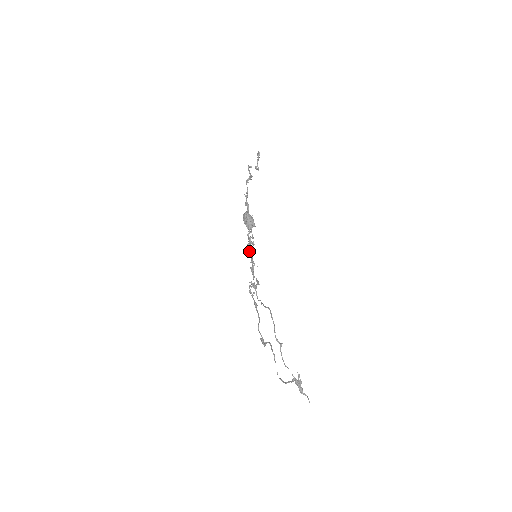
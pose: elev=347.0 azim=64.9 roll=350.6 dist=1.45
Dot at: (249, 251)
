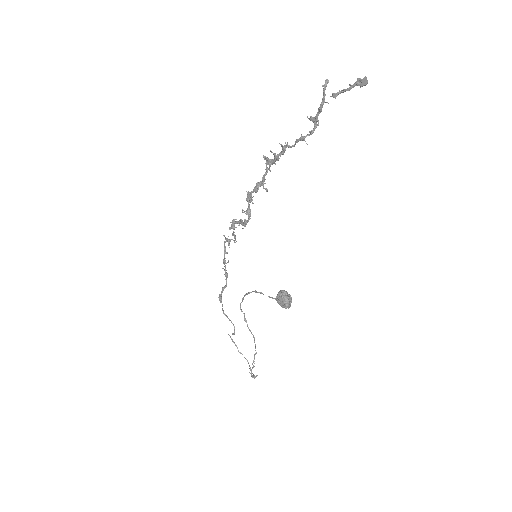
Dot at: (244, 224)
